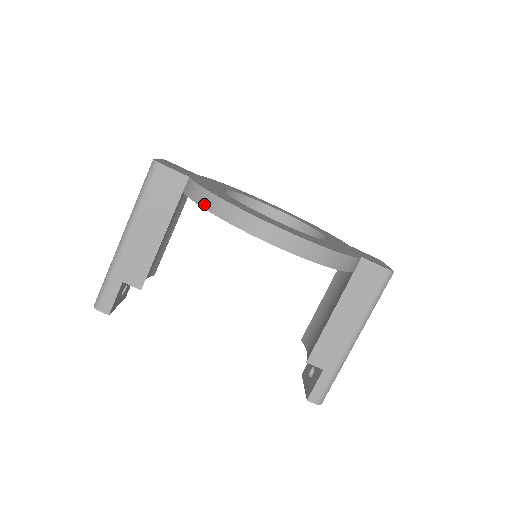
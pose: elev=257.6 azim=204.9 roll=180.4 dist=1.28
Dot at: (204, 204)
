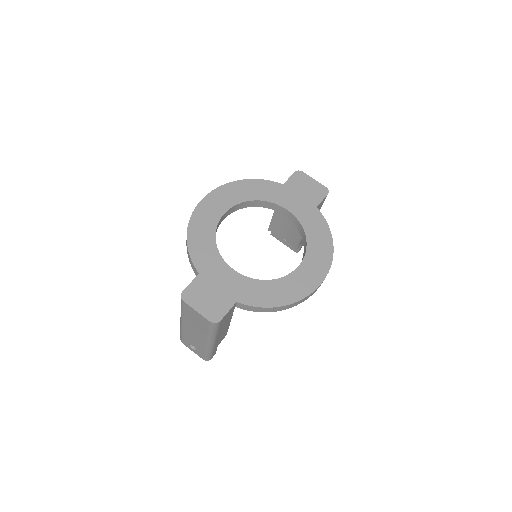
Dot at: (275, 311)
